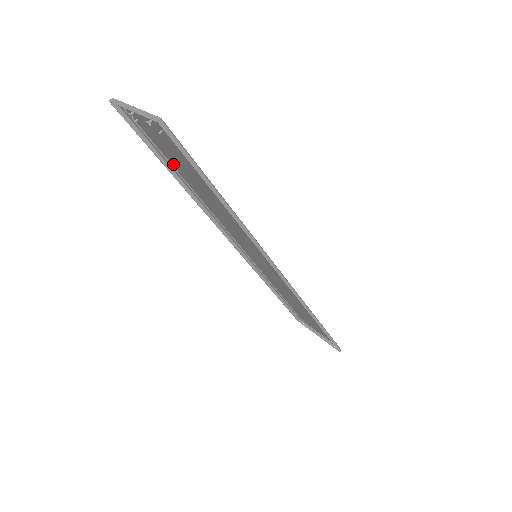
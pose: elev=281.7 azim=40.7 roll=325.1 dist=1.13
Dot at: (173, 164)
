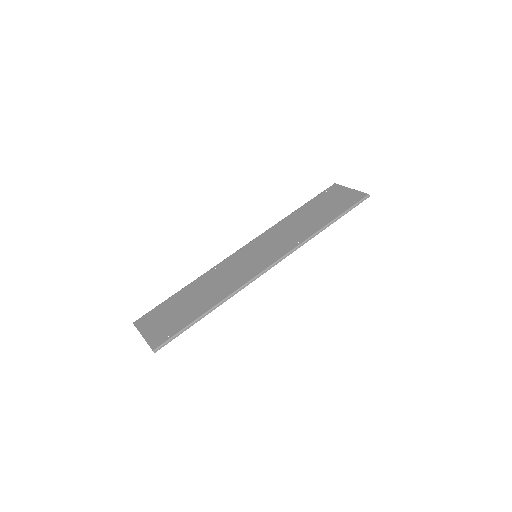
Dot at: (177, 299)
